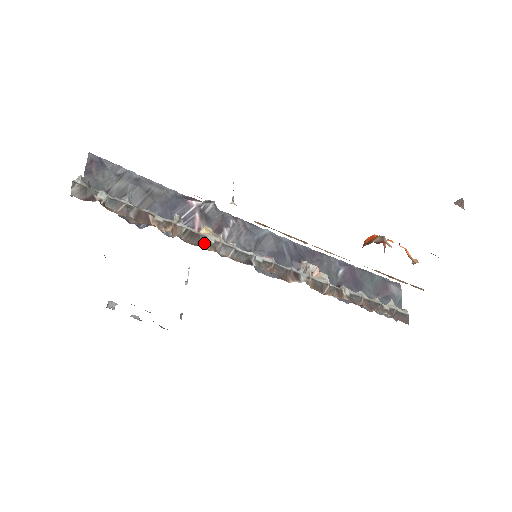
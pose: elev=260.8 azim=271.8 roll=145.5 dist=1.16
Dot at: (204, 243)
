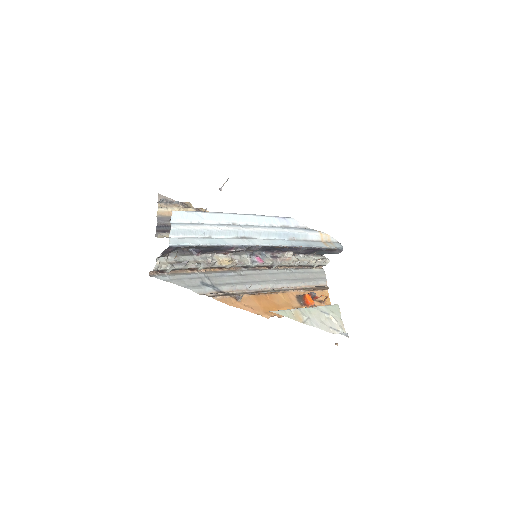
Dot at: (223, 268)
